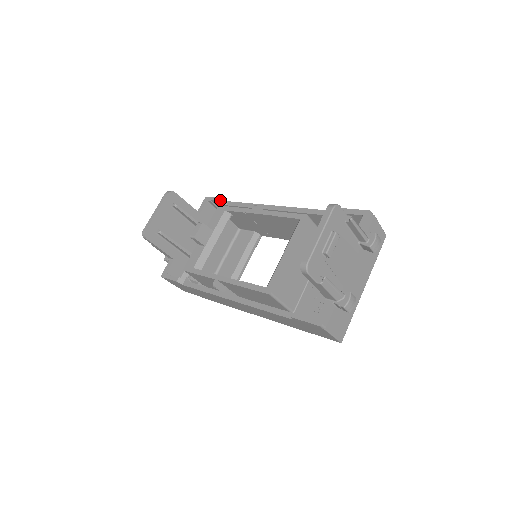
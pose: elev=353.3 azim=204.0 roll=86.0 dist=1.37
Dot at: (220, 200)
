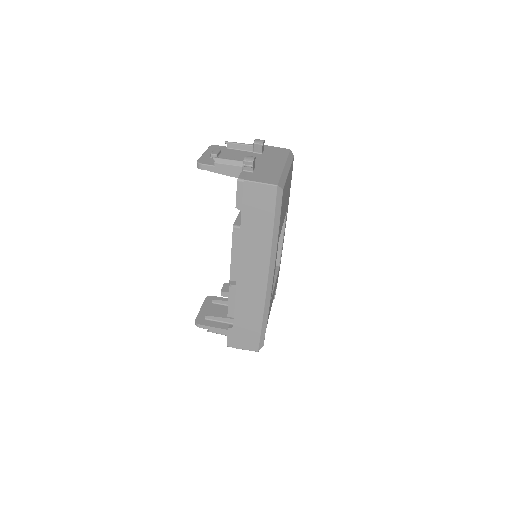
Dot at: occluded
